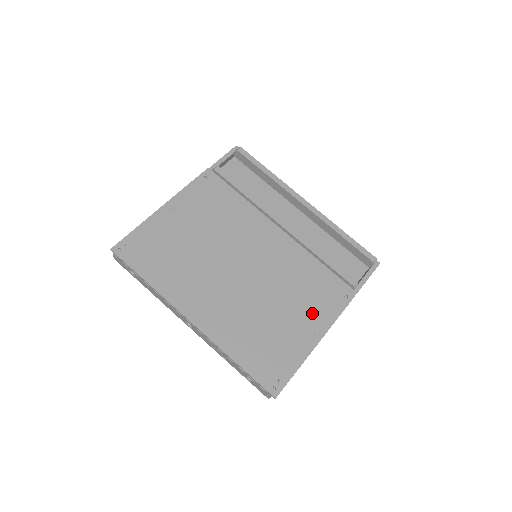
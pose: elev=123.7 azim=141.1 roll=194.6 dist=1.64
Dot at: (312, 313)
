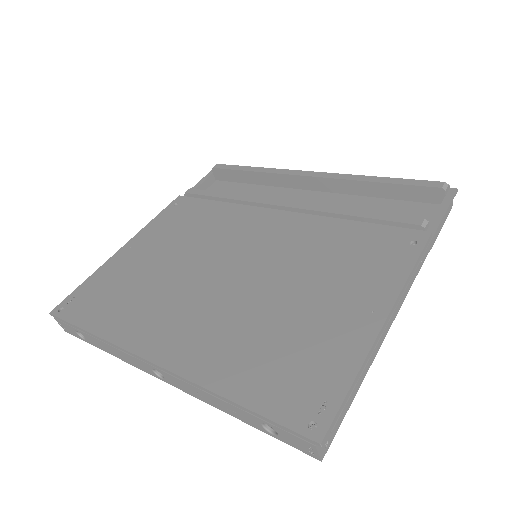
Dot at: (358, 284)
